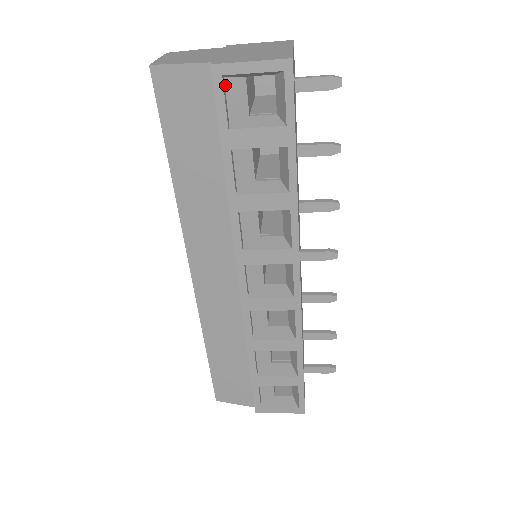
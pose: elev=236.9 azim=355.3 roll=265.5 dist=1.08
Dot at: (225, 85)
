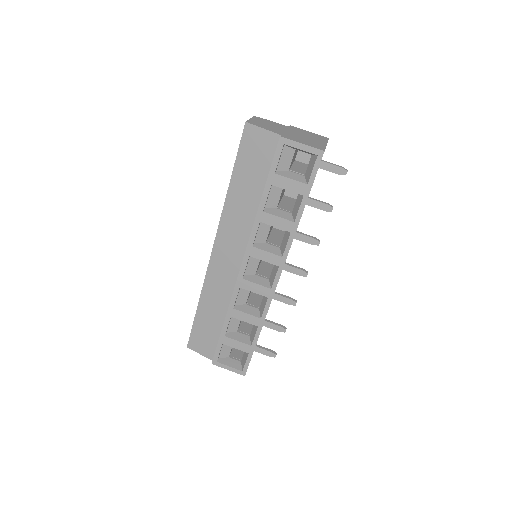
Dot at: (283, 149)
